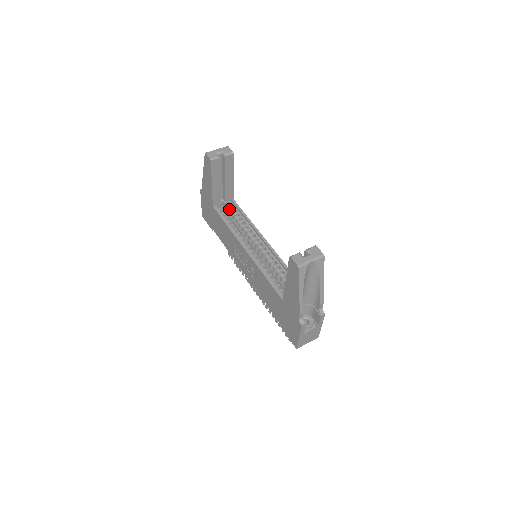
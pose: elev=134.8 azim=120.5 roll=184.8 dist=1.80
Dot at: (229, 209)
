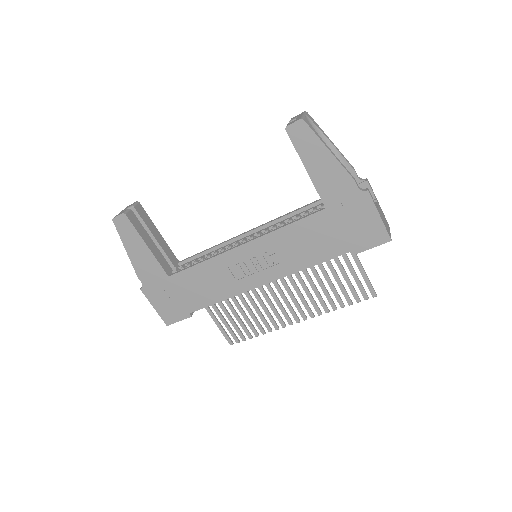
Dot at: occluded
